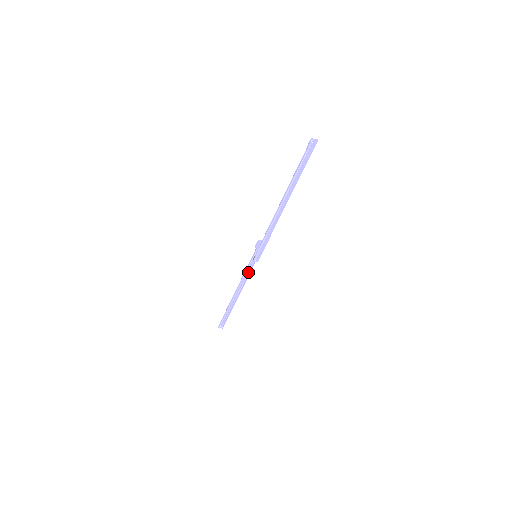
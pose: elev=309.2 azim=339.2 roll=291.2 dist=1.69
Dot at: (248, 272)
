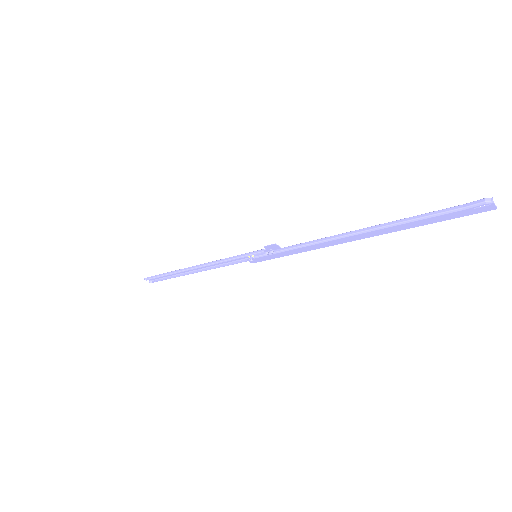
Dot at: (230, 261)
